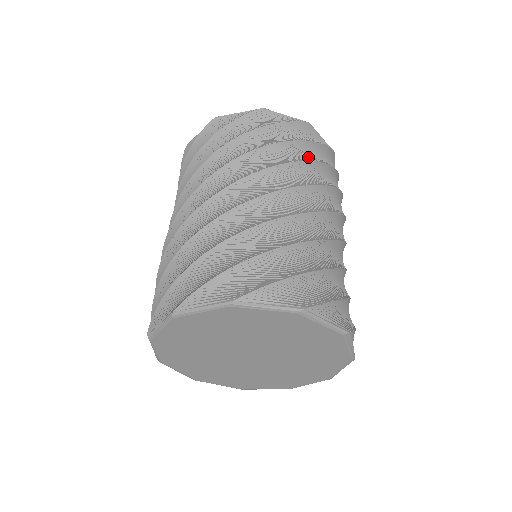
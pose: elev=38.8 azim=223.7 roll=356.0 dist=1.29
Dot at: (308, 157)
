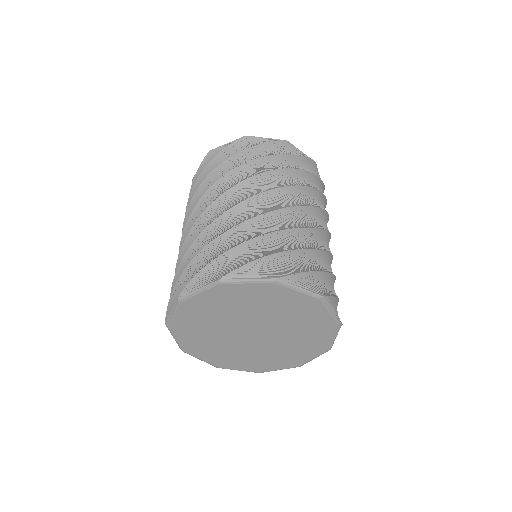
Dot at: (241, 163)
